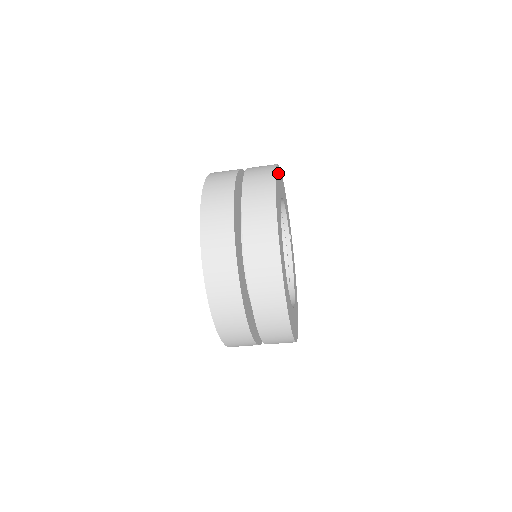
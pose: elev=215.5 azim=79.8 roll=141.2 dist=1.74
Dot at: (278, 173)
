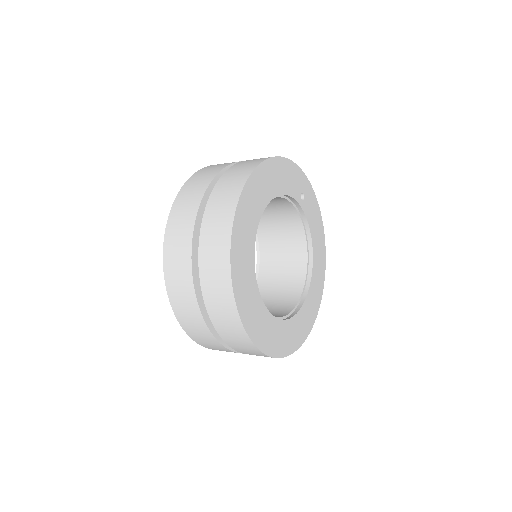
Dot at: (245, 203)
